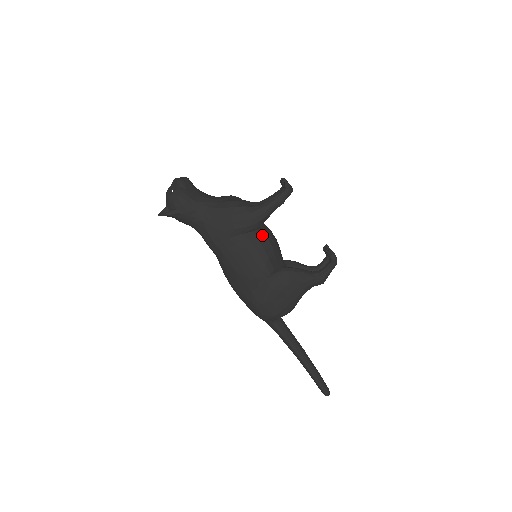
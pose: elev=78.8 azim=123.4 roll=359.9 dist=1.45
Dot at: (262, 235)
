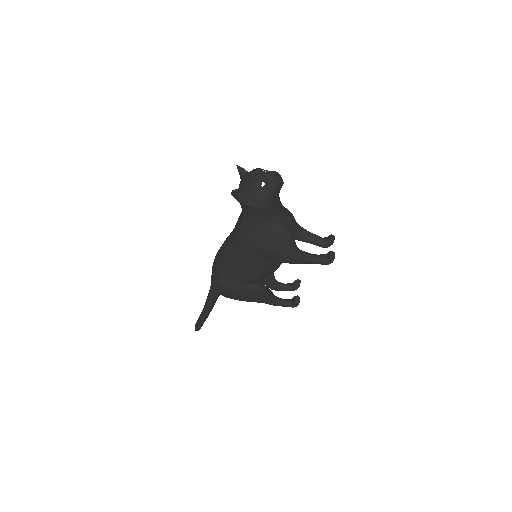
Dot at: (277, 264)
